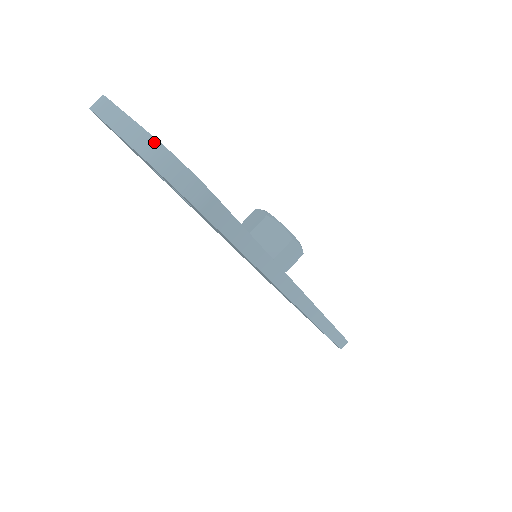
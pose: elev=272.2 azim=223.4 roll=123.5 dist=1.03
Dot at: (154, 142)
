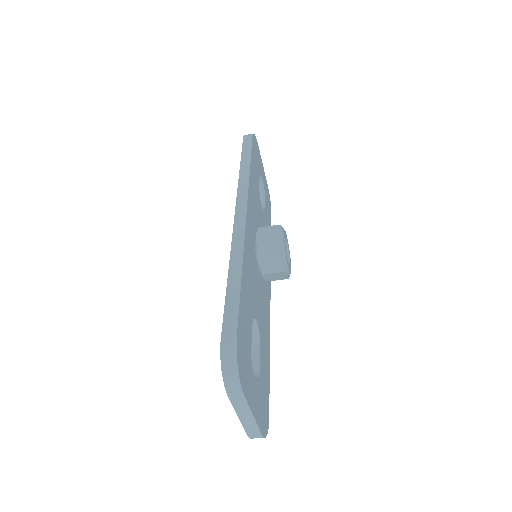
Dot at: (259, 435)
